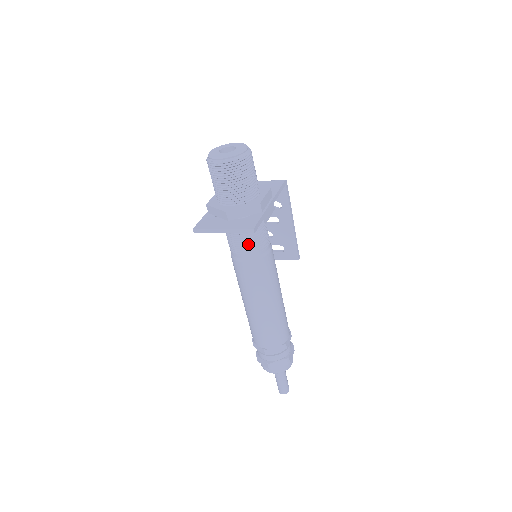
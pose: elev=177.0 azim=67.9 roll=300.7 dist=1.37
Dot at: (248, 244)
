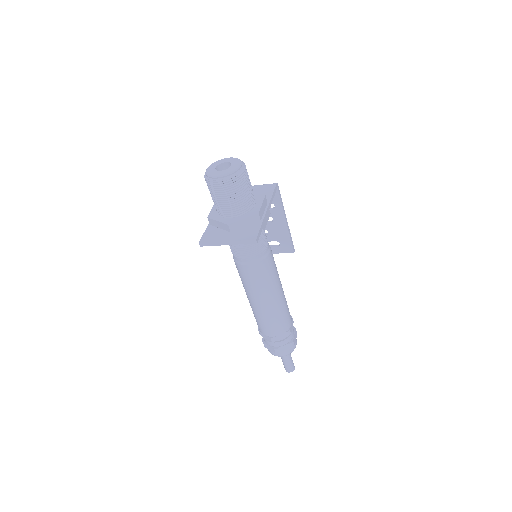
Dot at: (249, 249)
